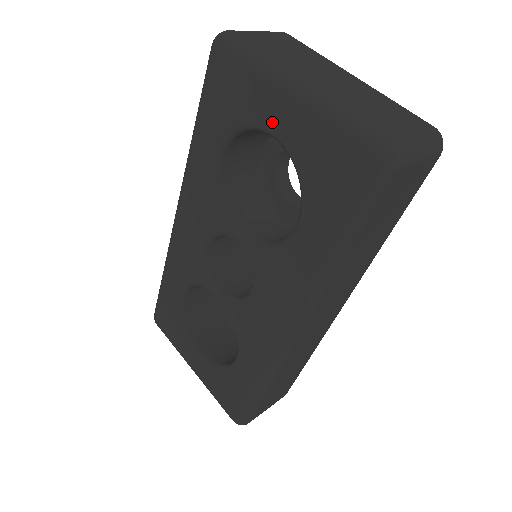
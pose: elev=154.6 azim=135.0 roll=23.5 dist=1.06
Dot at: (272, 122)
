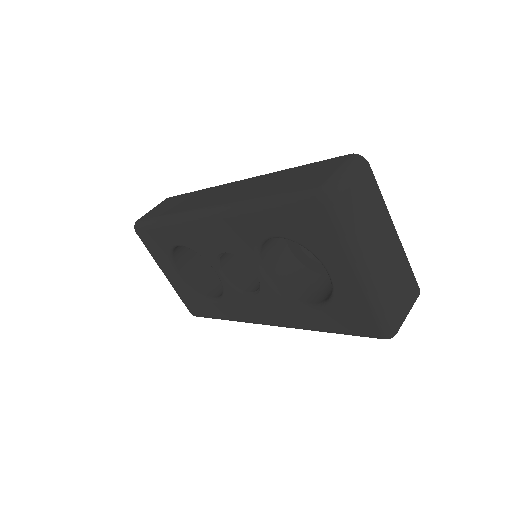
Dot at: (334, 271)
